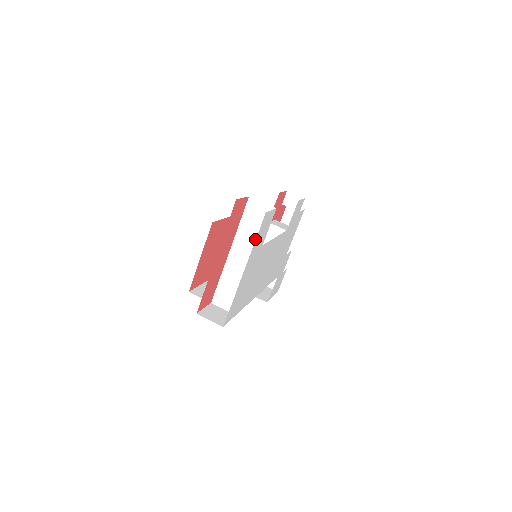
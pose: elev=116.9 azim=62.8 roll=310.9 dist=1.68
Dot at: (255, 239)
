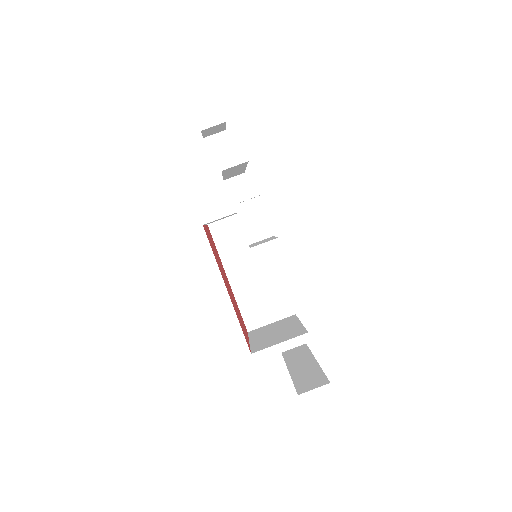
Dot at: occluded
